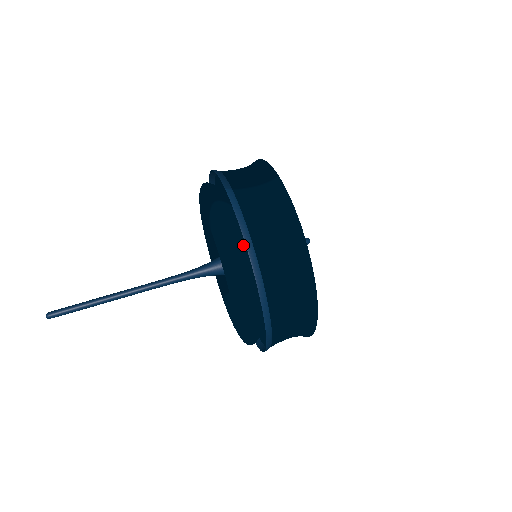
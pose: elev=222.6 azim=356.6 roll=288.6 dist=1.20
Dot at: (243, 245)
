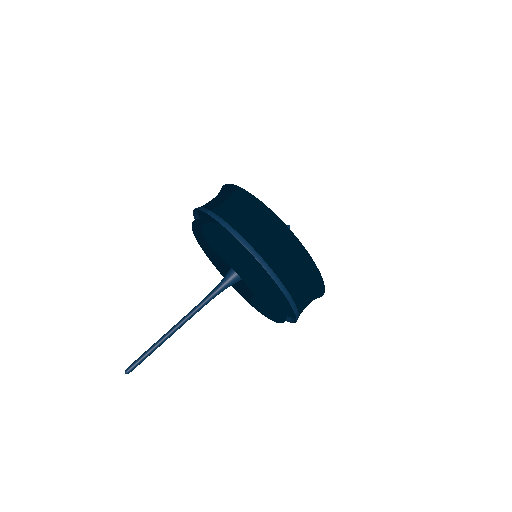
Dot at: (236, 242)
